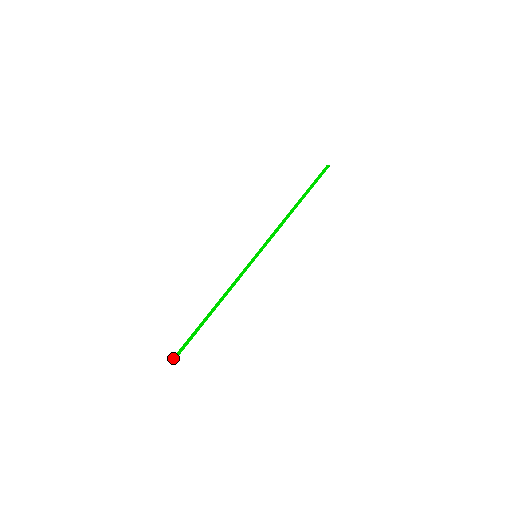
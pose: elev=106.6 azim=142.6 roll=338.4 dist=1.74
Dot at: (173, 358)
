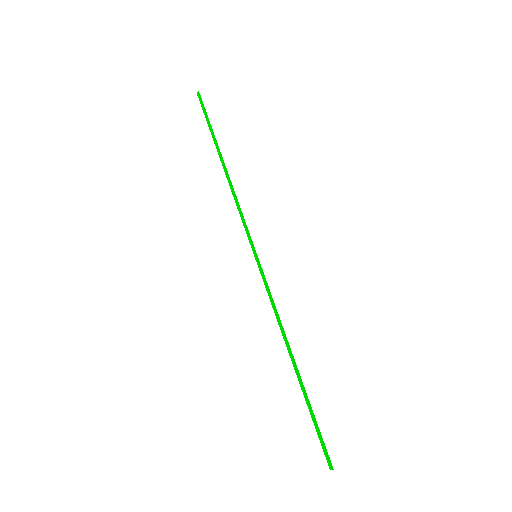
Dot at: (329, 468)
